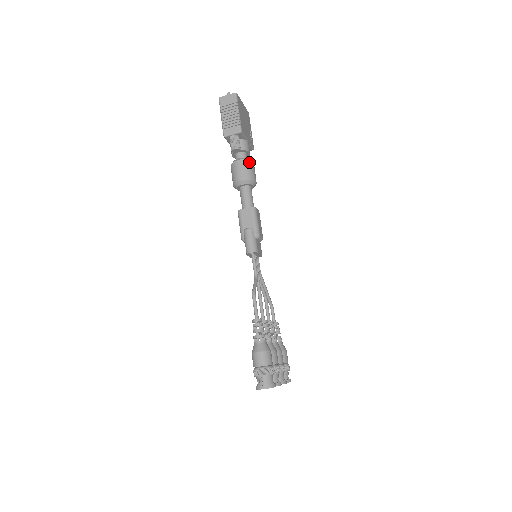
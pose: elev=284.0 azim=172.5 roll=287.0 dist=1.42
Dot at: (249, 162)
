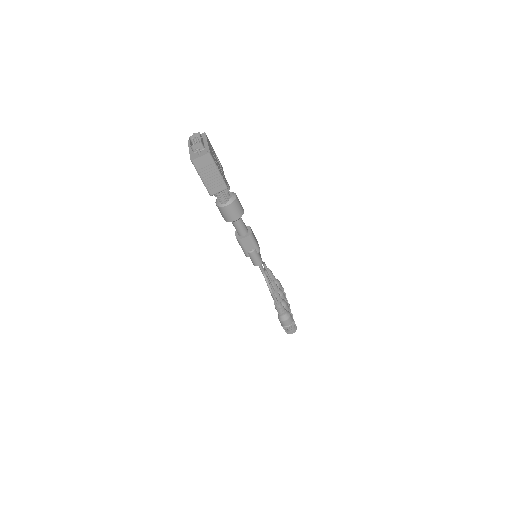
Dot at: (236, 201)
